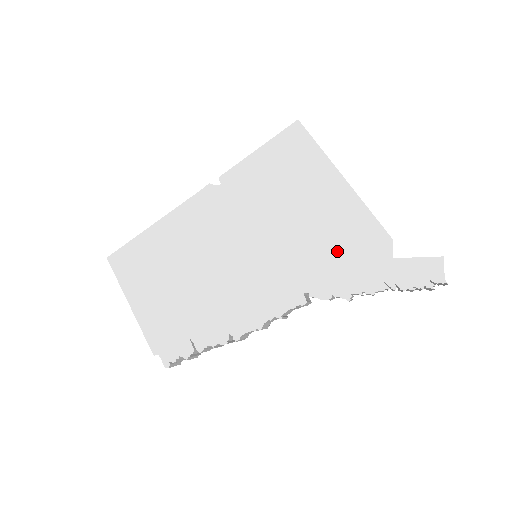
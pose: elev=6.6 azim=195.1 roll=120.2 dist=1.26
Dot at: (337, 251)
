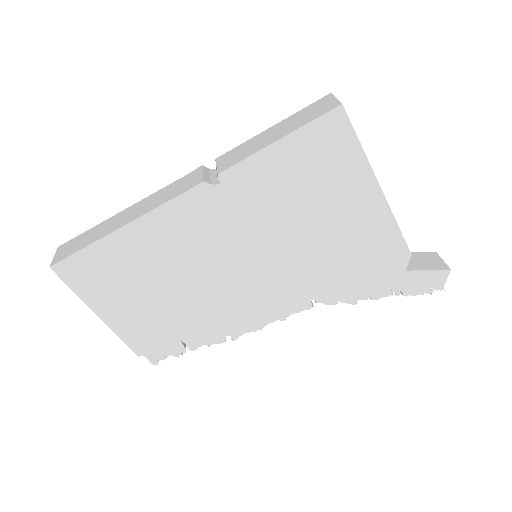
Dot at: (354, 264)
